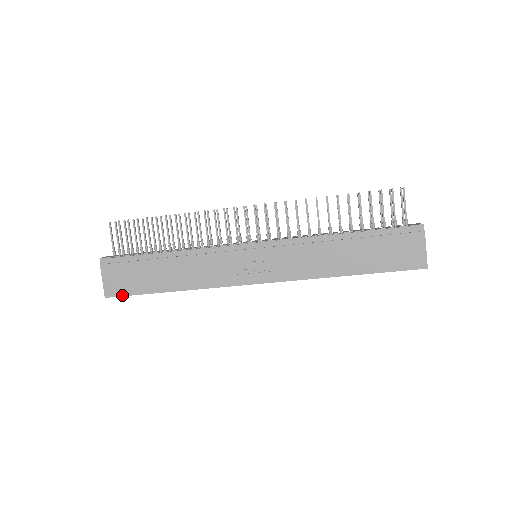
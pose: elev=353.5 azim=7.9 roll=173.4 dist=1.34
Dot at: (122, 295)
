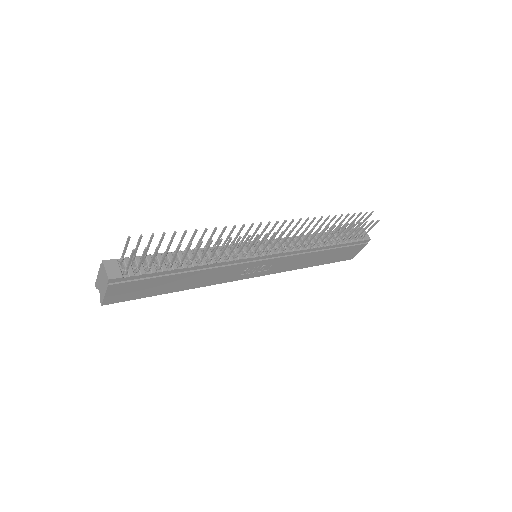
Dot at: (123, 301)
